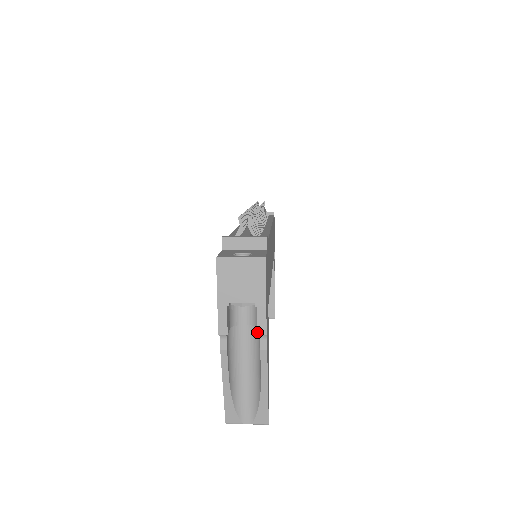
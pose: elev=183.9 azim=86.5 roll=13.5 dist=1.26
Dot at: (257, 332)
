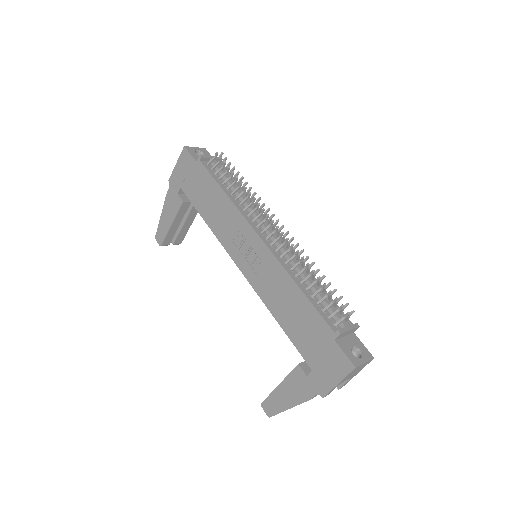
Dot at: occluded
